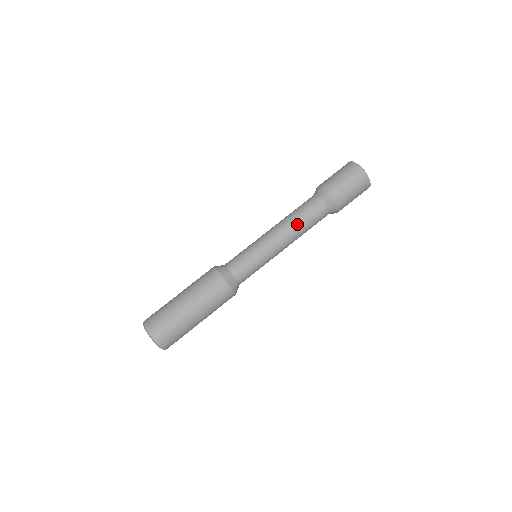
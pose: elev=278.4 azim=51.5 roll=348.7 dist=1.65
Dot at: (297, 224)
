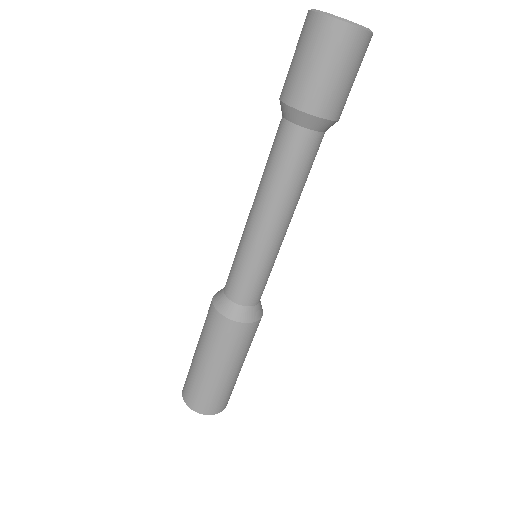
Dot at: (292, 192)
